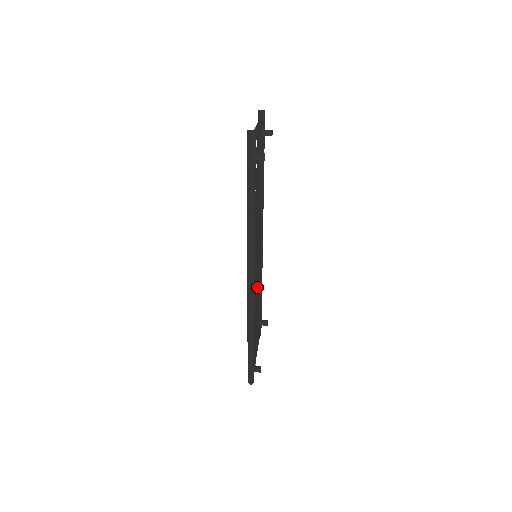
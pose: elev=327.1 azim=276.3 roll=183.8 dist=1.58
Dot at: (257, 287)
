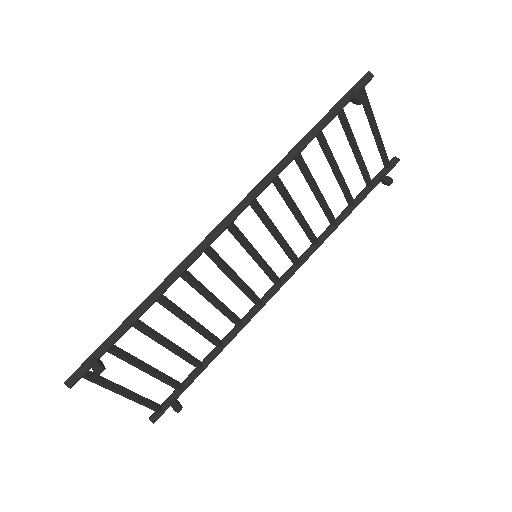
Dot at: (219, 302)
